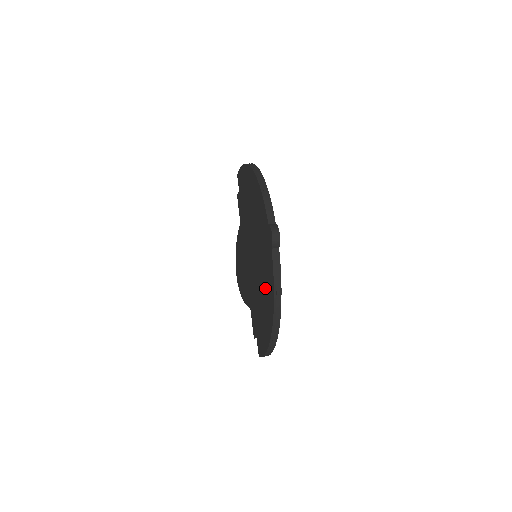
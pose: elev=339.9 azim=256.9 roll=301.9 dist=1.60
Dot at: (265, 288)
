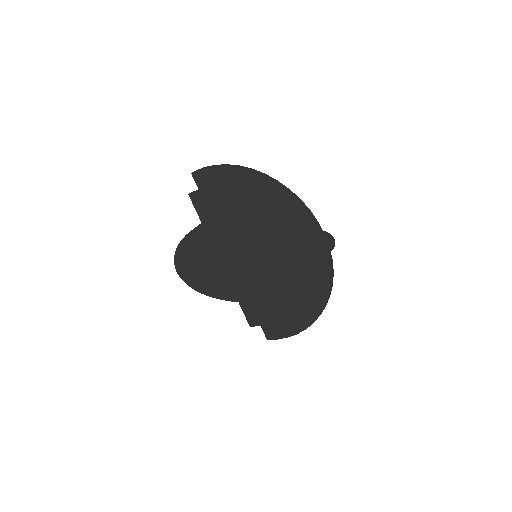
Dot at: (301, 285)
